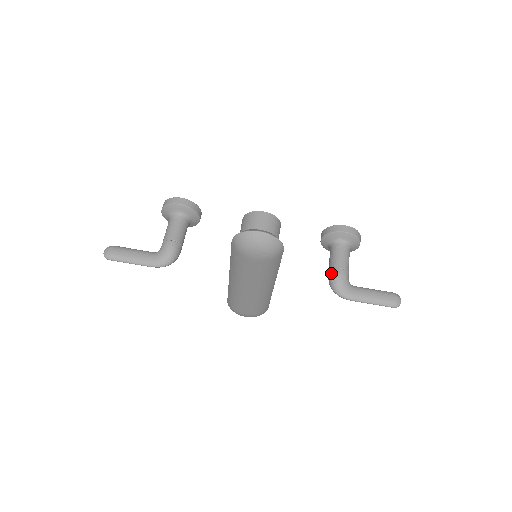
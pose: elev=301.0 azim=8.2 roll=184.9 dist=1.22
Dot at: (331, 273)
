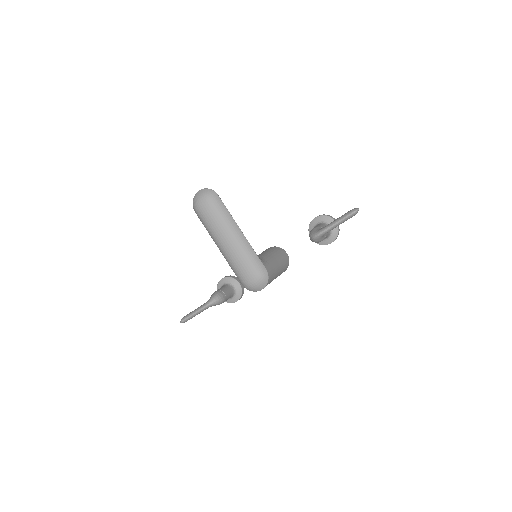
Dot at: occluded
